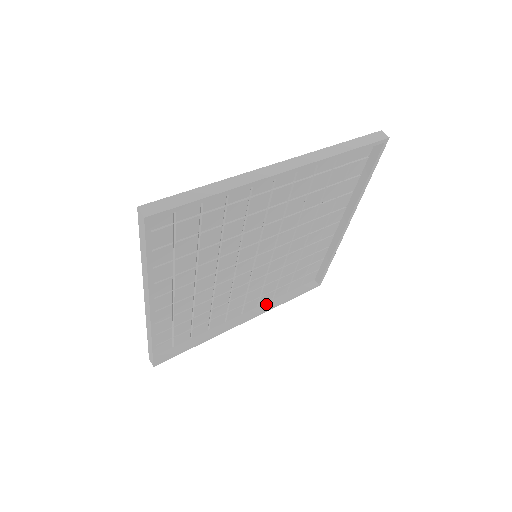
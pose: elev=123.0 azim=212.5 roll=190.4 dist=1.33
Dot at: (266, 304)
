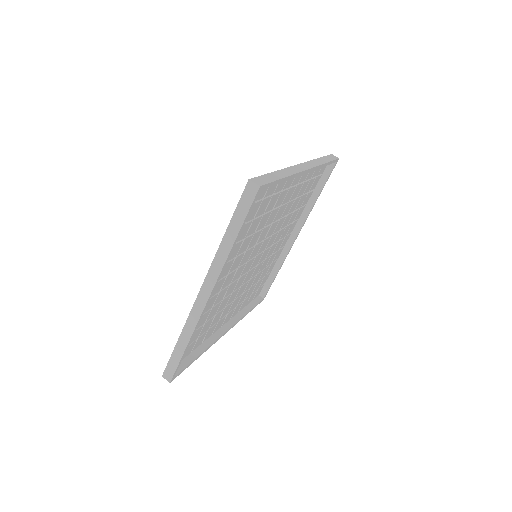
Dot at: (304, 212)
